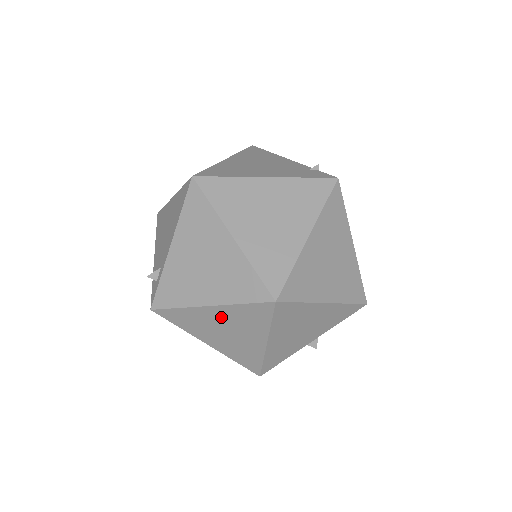
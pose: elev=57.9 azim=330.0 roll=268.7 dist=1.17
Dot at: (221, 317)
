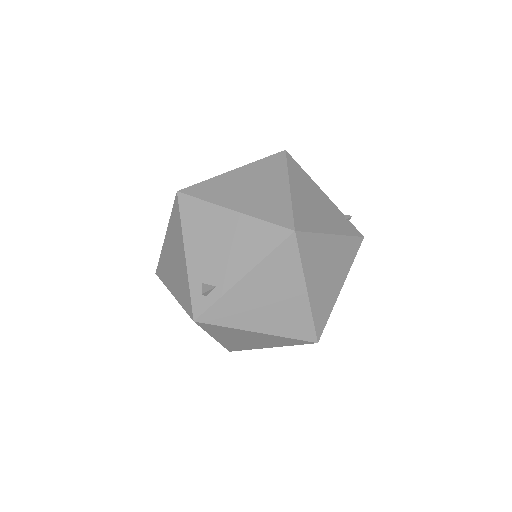
Dot at: (258, 336)
